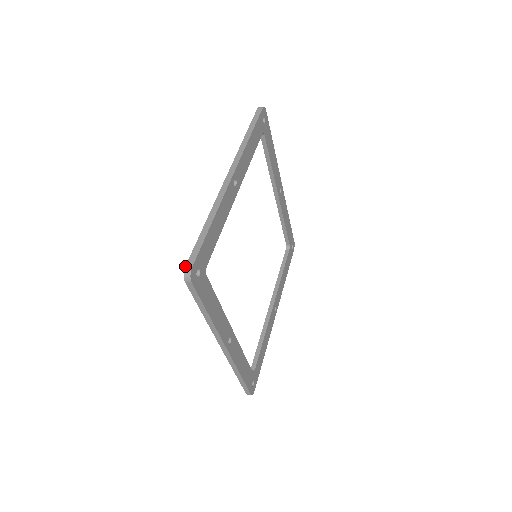
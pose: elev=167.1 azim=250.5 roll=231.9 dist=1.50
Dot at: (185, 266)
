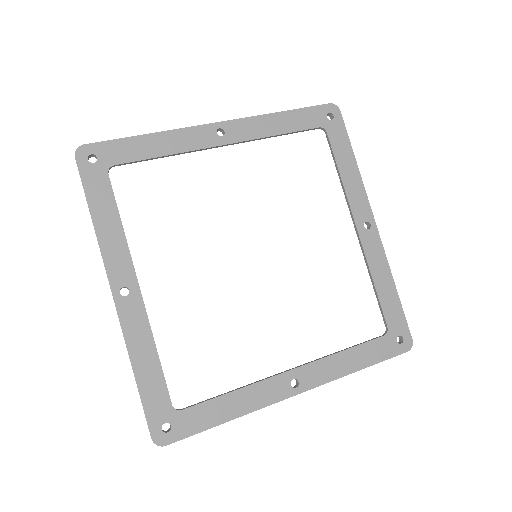
Dot at: (85, 147)
